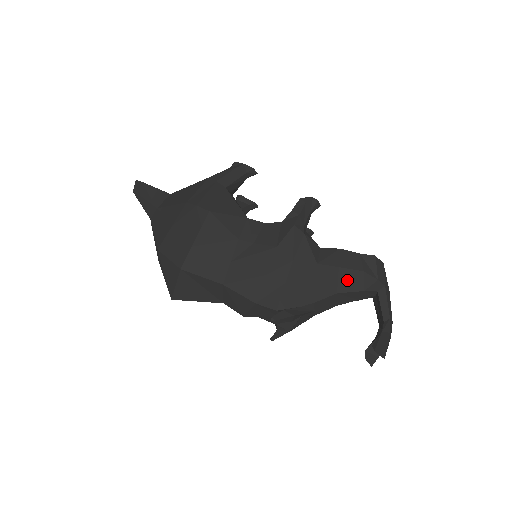
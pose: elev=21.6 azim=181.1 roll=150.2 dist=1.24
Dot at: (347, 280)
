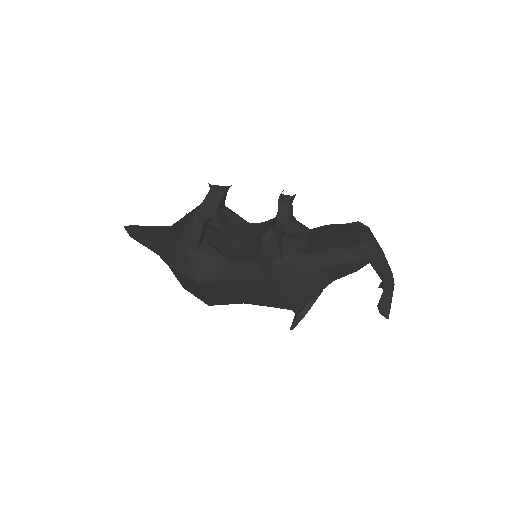
Dot at: (338, 272)
